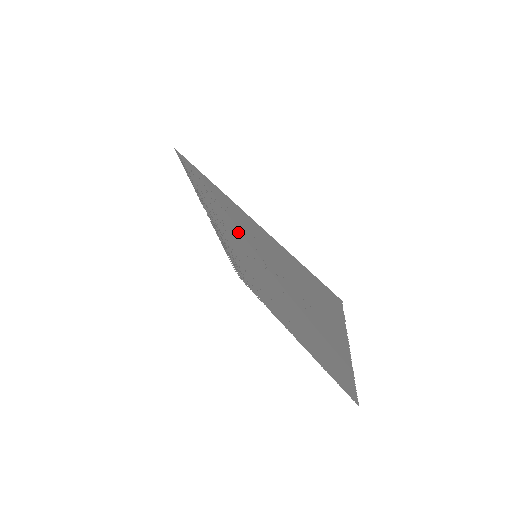
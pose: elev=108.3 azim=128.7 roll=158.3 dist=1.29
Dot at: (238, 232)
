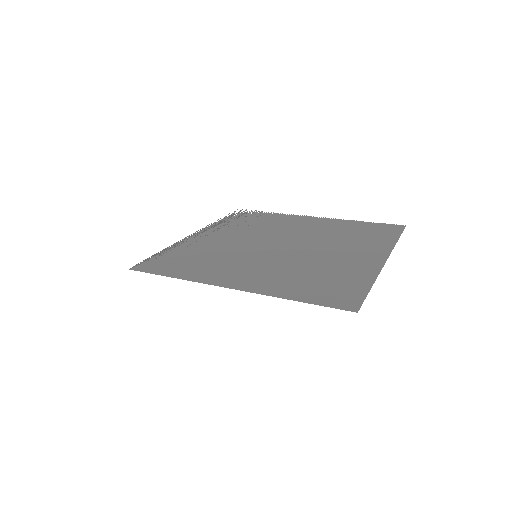
Dot at: (229, 260)
